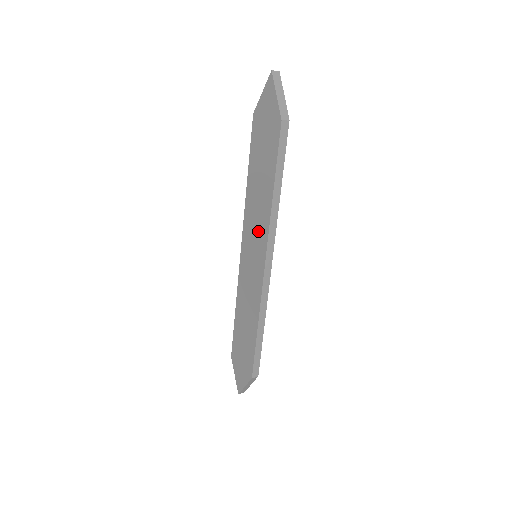
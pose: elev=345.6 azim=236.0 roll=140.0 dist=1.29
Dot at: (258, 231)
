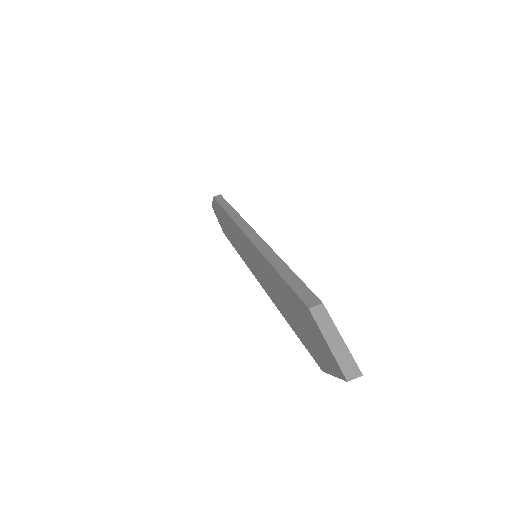
Dot at: (263, 277)
